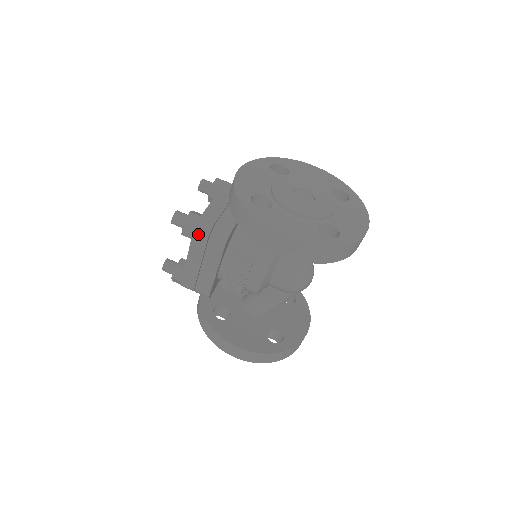
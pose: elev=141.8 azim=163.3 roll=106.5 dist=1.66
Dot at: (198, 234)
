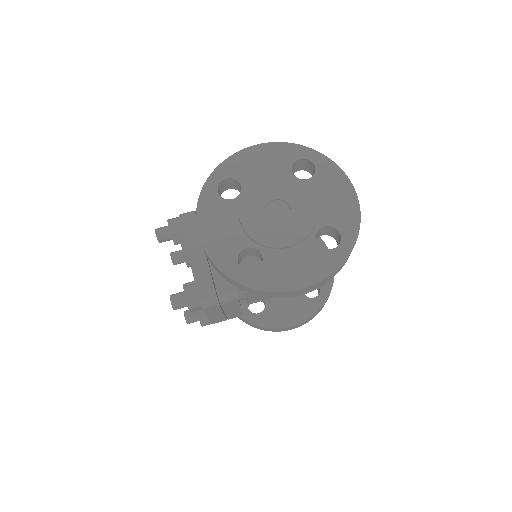
Dot at: (208, 307)
